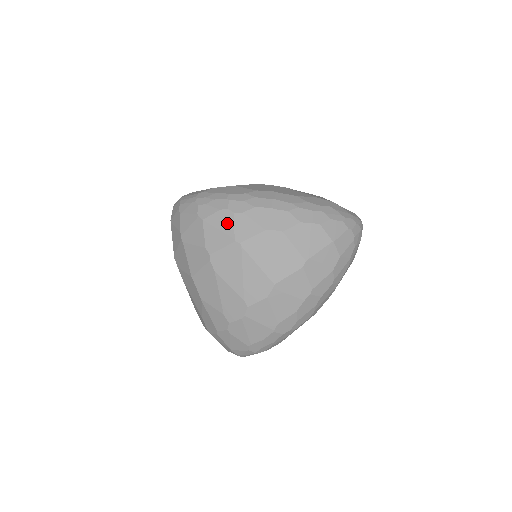
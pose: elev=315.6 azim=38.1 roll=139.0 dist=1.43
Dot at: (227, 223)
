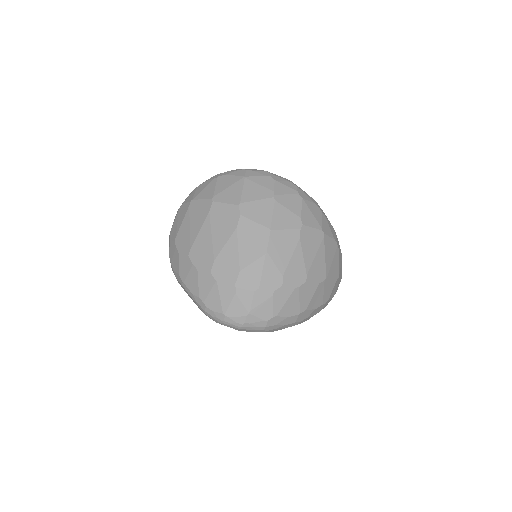
Dot at: (318, 215)
